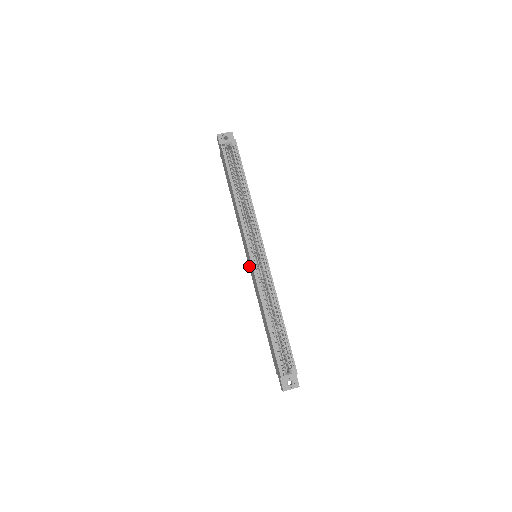
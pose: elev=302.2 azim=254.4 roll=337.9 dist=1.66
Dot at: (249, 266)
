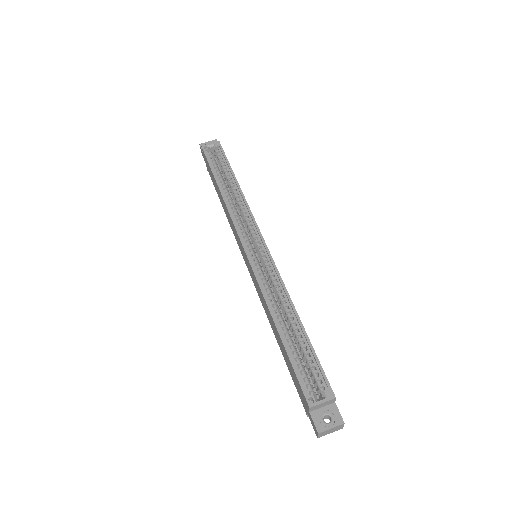
Dot at: (249, 272)
